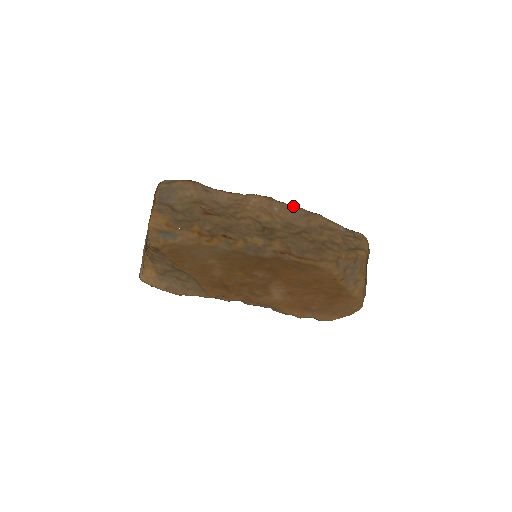
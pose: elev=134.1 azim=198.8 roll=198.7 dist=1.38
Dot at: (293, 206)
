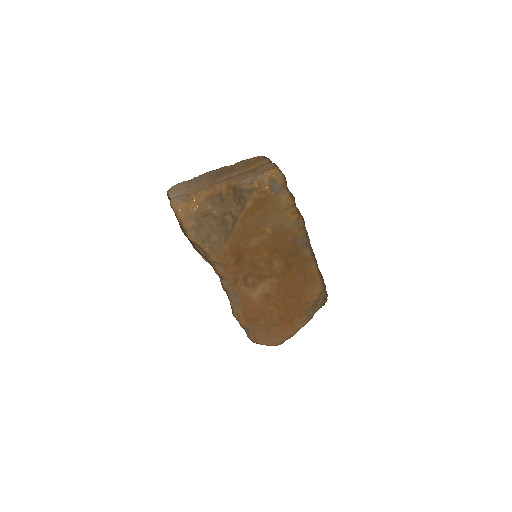
Dot at: occluded
